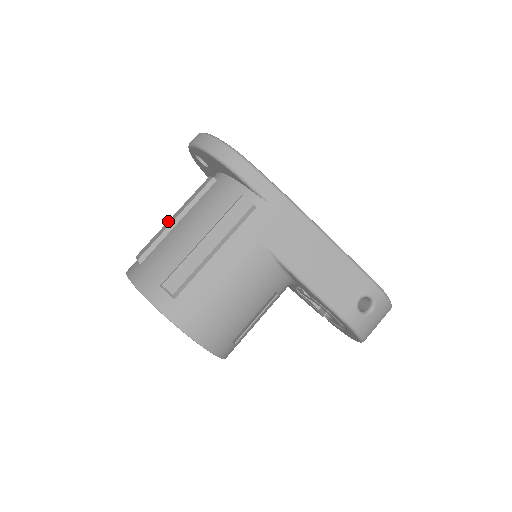
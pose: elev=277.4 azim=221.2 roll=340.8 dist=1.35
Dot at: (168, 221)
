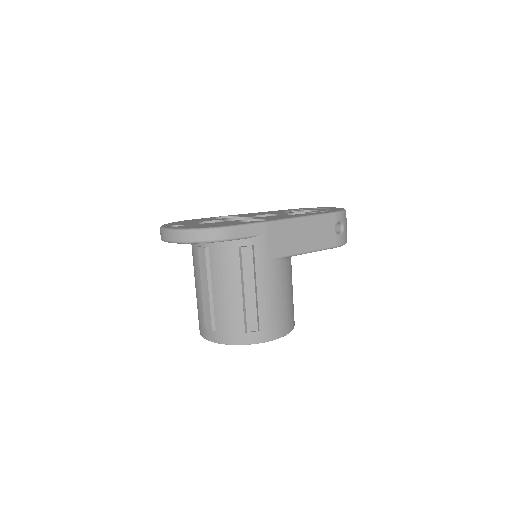
Dot at: (202, 294)
